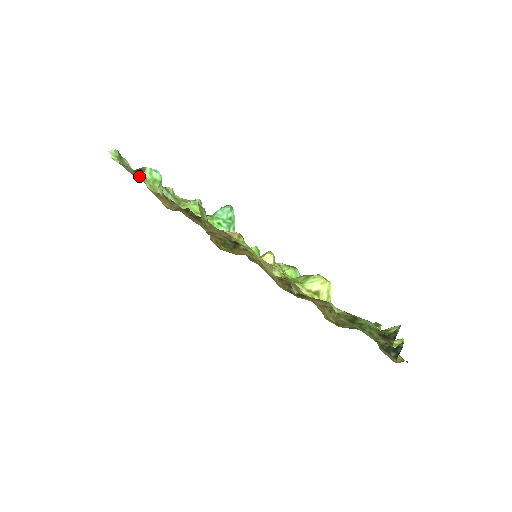
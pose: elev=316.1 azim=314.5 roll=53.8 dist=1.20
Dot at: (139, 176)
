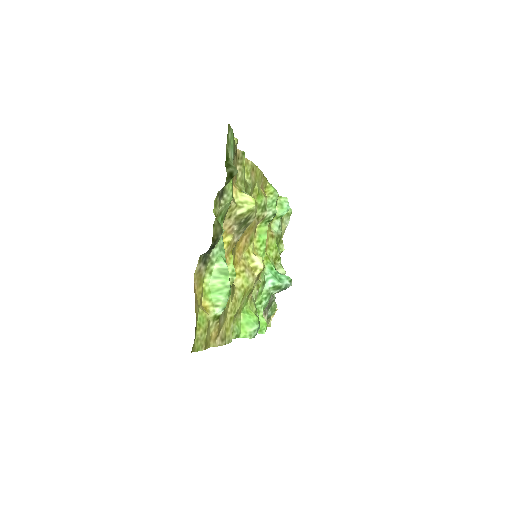
Dot at: occluded
